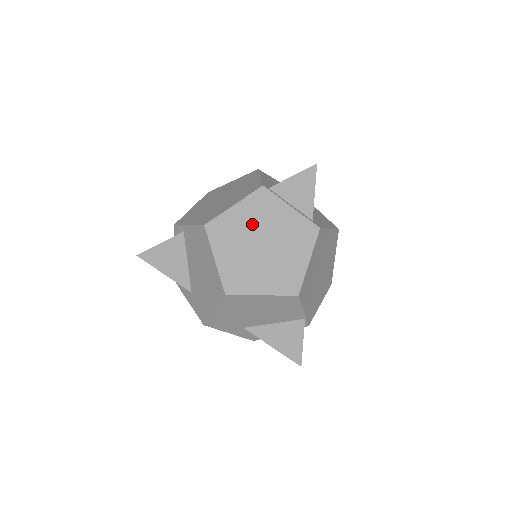
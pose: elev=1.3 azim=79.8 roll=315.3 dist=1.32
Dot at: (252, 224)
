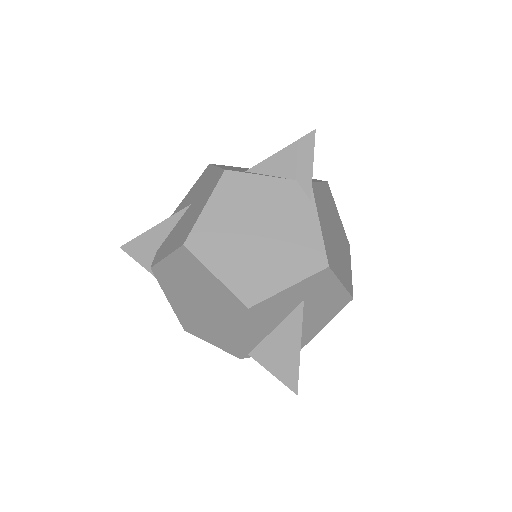
Dot at: occluded
